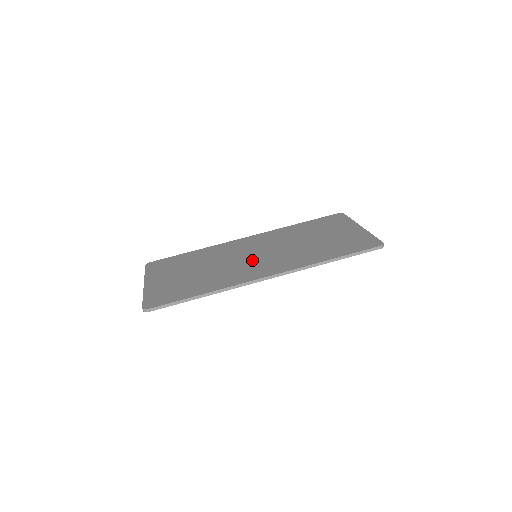
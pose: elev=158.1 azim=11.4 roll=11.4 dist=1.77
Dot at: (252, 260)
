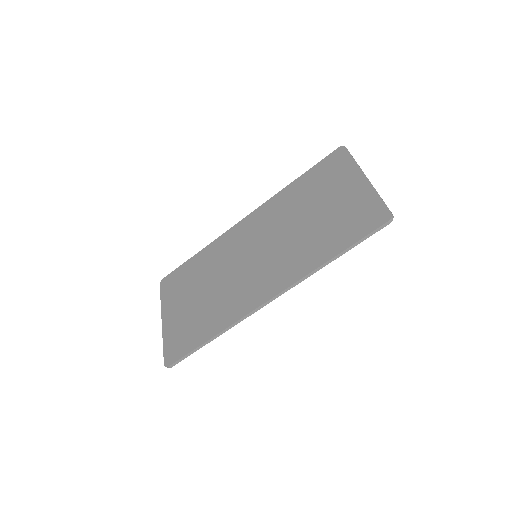
Dot at: (252, 268)
